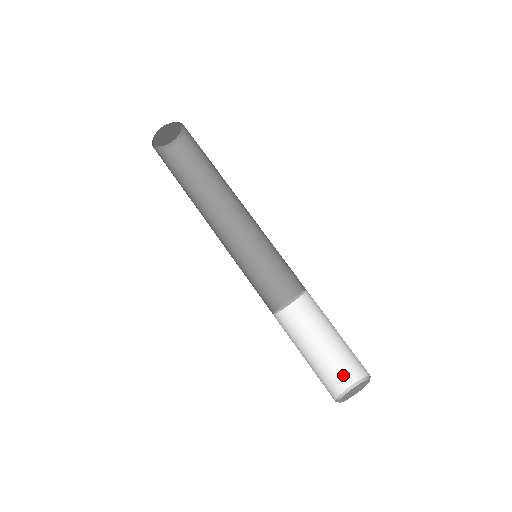
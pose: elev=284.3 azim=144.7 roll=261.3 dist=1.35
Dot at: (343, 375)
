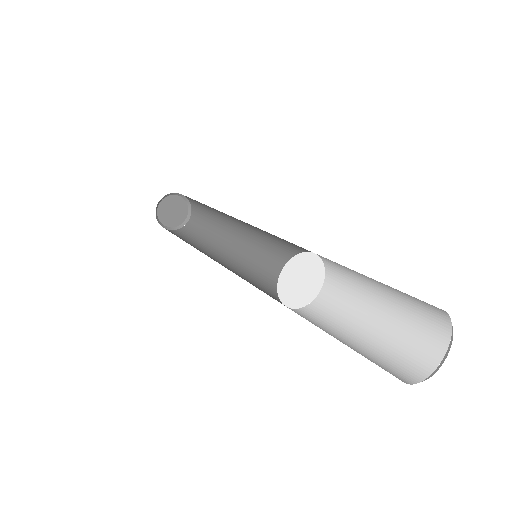
Dot at: (394, 372)
